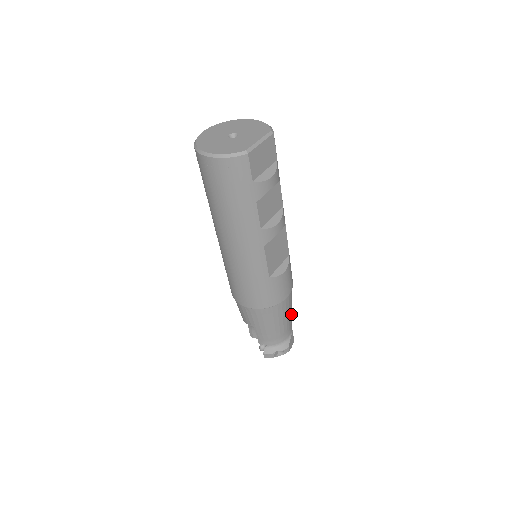
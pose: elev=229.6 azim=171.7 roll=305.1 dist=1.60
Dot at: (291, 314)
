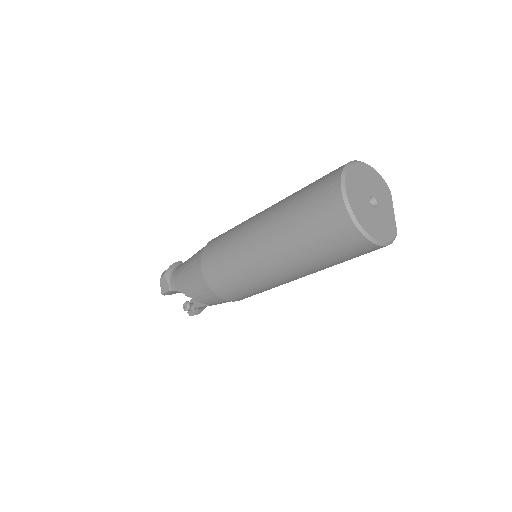
Dot at: occluded
